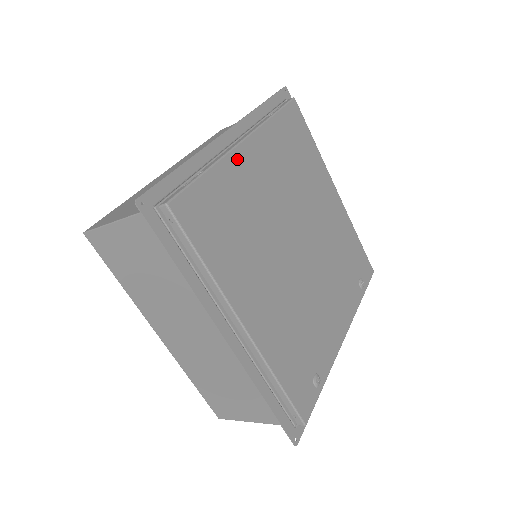
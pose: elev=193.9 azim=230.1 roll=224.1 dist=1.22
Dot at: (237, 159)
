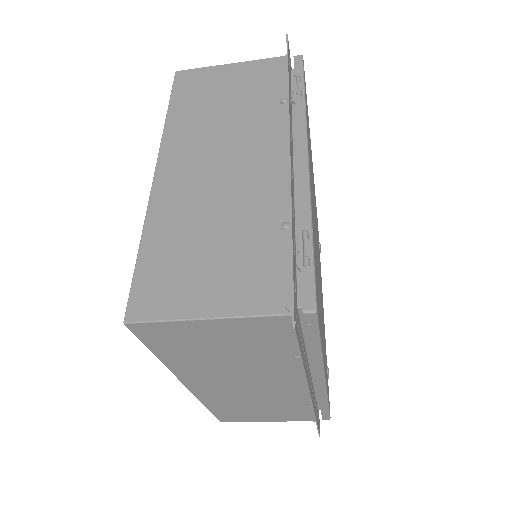
Dot at: occluded
